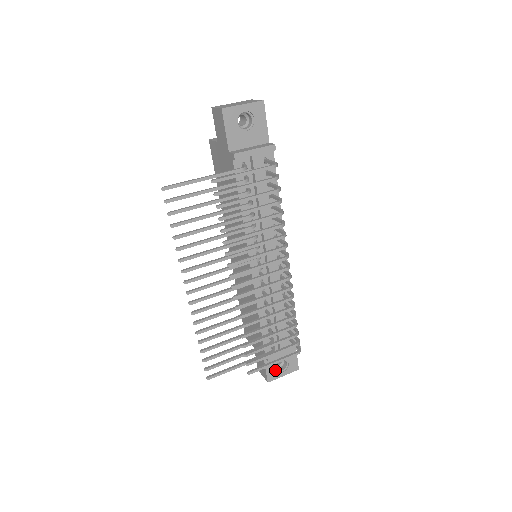
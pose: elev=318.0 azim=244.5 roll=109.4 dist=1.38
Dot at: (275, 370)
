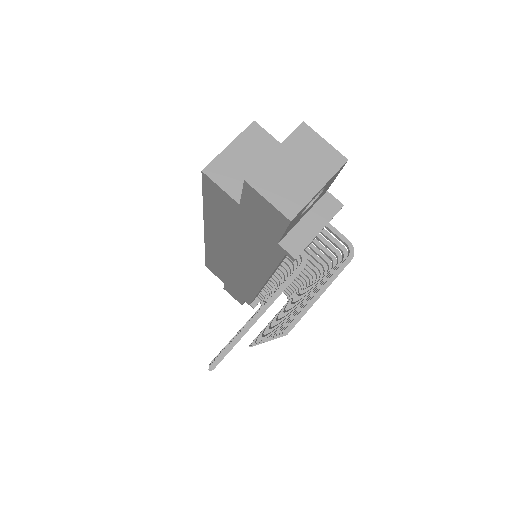
Dot at: occluded
